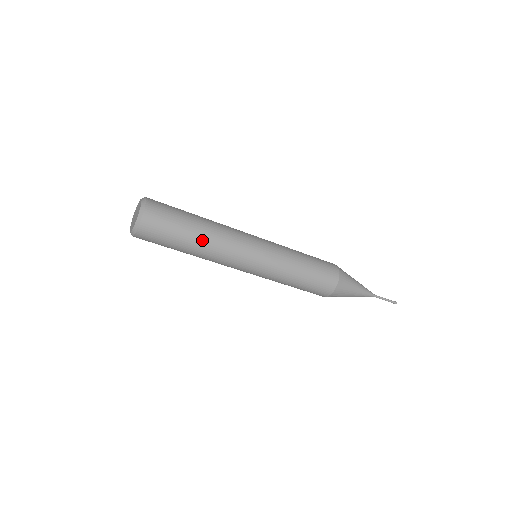
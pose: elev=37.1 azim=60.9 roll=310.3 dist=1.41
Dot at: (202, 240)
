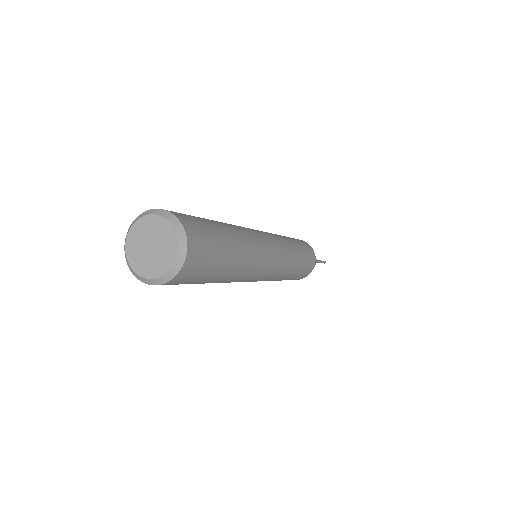
Dot at: (239, 261)
